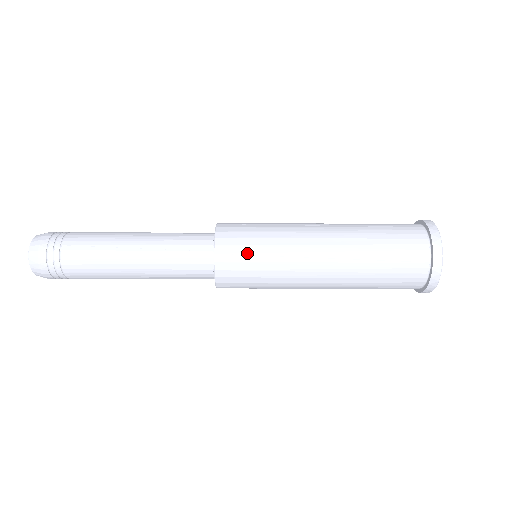
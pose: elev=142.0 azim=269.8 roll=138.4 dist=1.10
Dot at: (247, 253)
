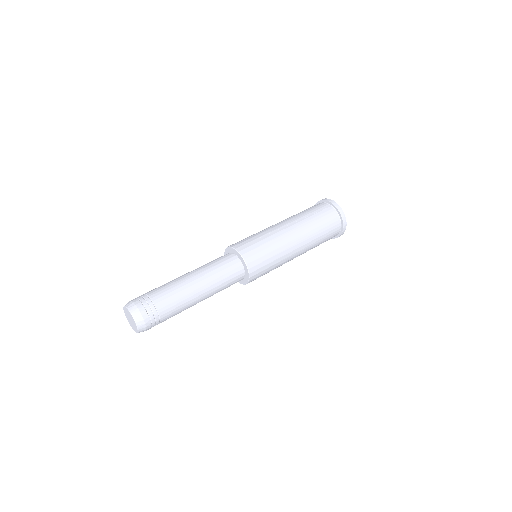
Dot at: (251, 241)
